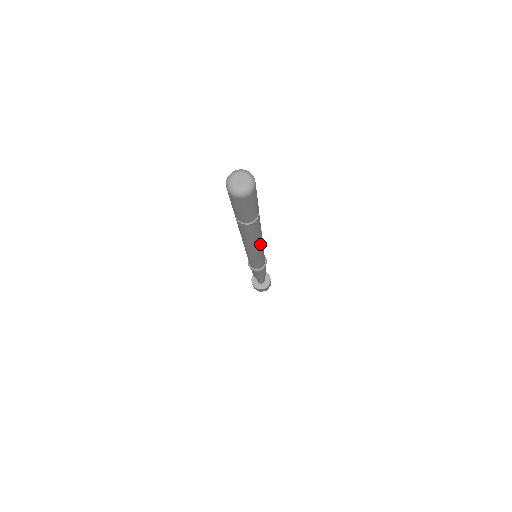
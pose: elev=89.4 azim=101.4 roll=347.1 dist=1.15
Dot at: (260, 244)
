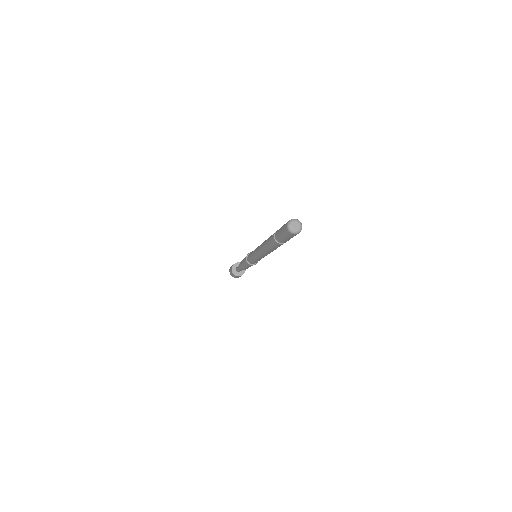
Dot at: (269, 253)
